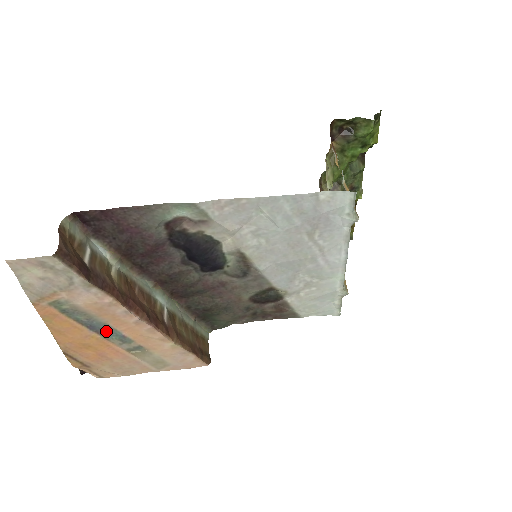
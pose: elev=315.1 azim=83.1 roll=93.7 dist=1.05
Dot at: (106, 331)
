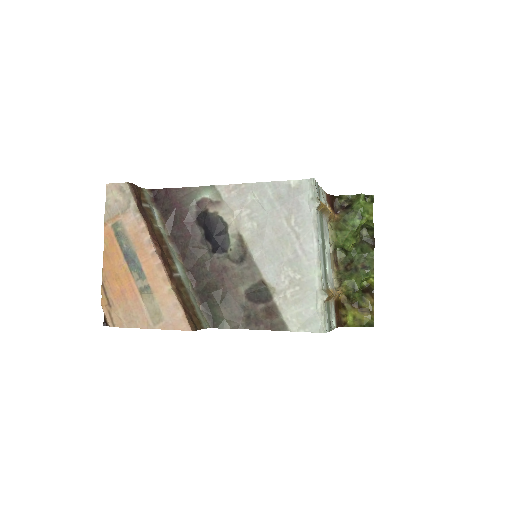
Dot at: (133, 262)
